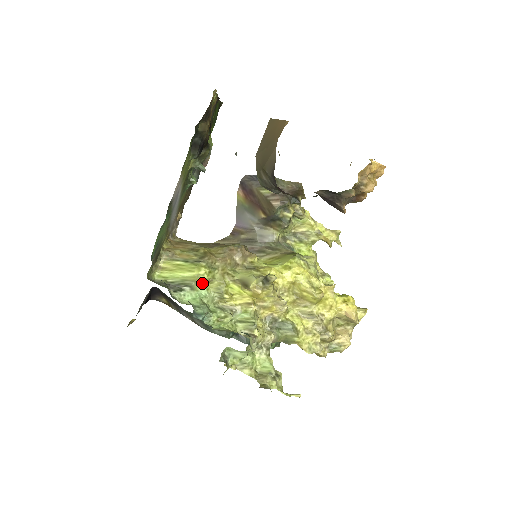
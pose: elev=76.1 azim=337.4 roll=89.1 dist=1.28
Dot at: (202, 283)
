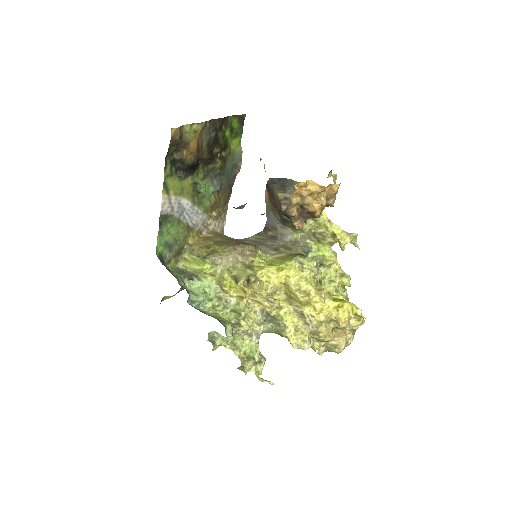
Dot at: (206, 276)
